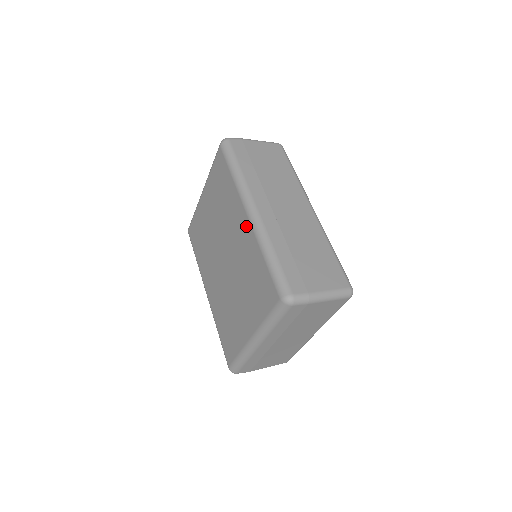
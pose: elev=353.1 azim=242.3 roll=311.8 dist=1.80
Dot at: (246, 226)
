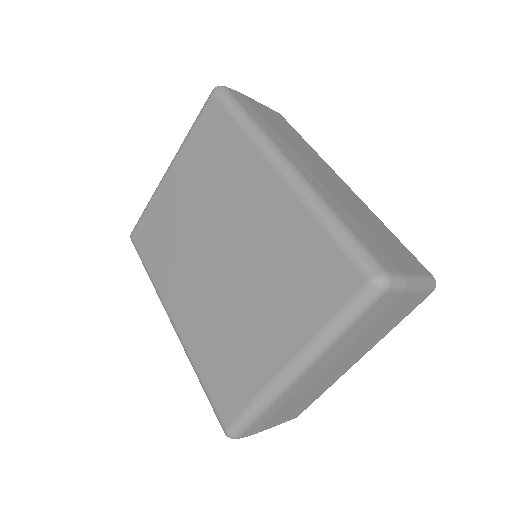
Dot at: (275, 189)
